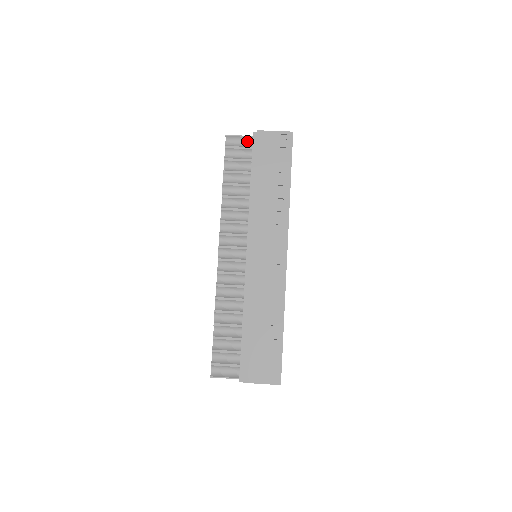
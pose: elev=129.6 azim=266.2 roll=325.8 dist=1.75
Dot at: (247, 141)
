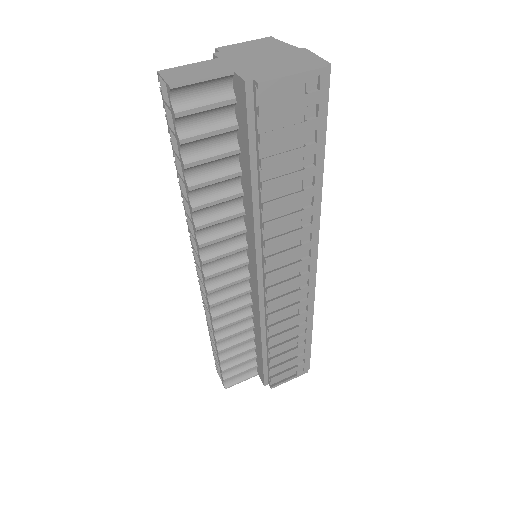
Dot at: (218, 84)
